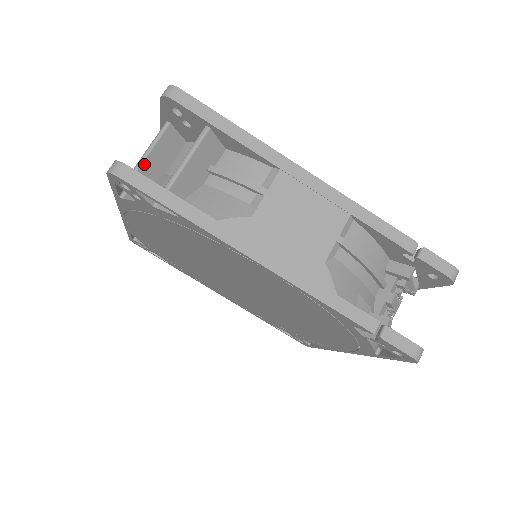
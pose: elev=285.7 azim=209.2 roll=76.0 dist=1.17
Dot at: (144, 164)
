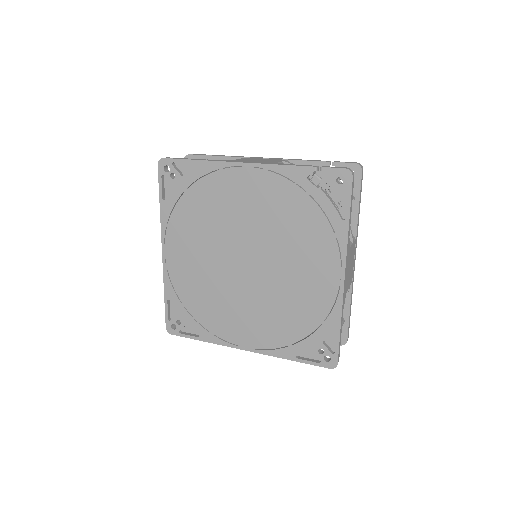
Dot at: occluded
